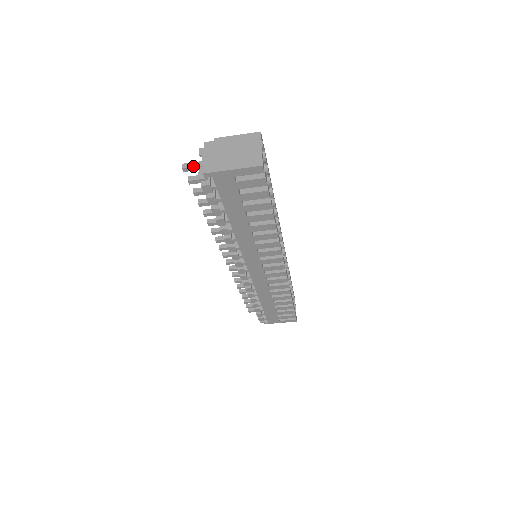
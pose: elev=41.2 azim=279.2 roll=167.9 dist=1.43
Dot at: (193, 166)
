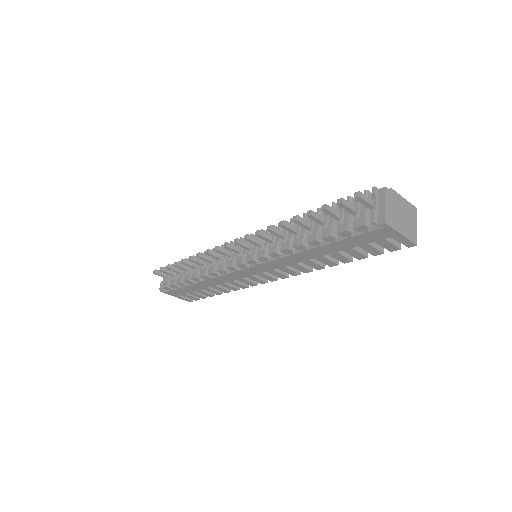
Dot at: (367, 201)
